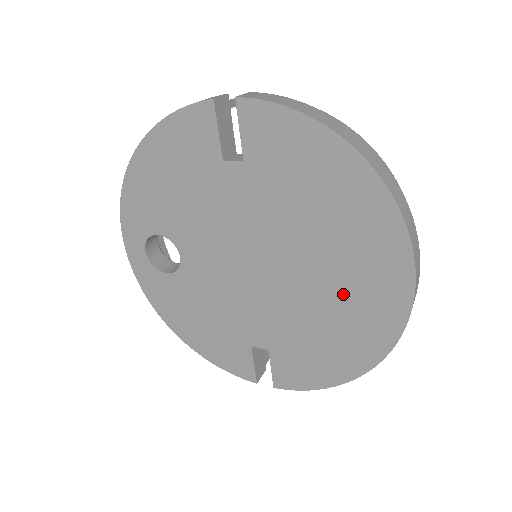
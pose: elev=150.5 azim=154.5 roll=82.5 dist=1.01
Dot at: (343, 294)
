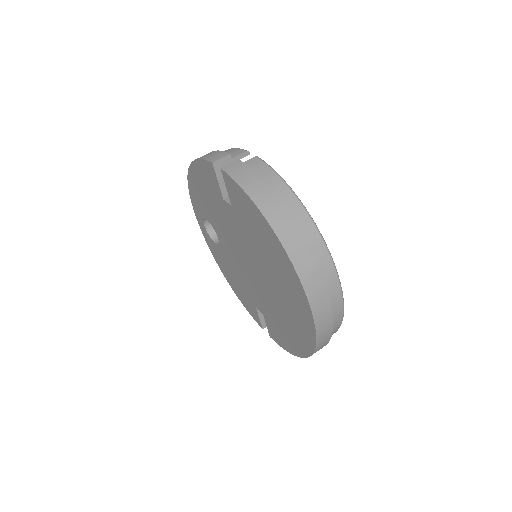
Dot at: (286, 308)
